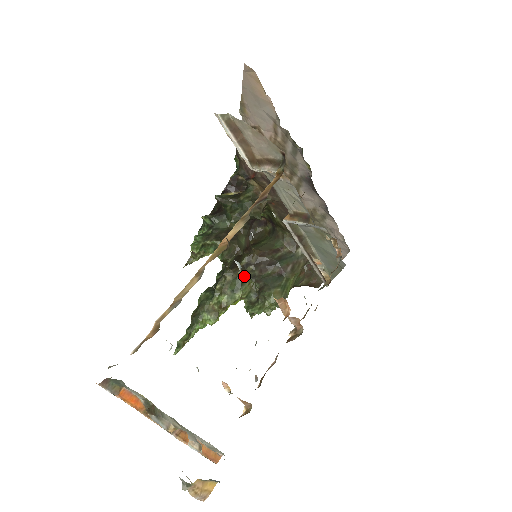
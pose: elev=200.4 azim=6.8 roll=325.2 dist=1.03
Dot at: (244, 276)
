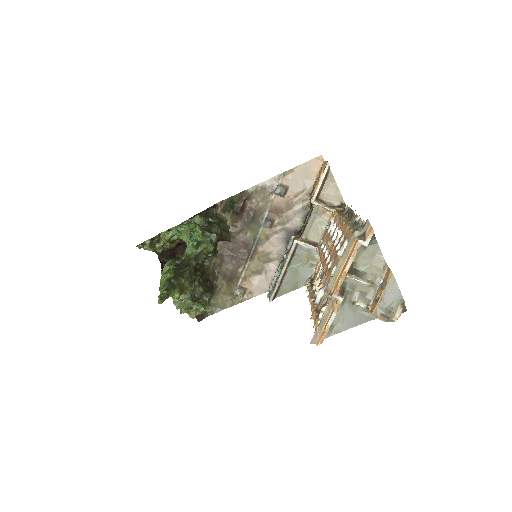
Dot at: (196, 276)
